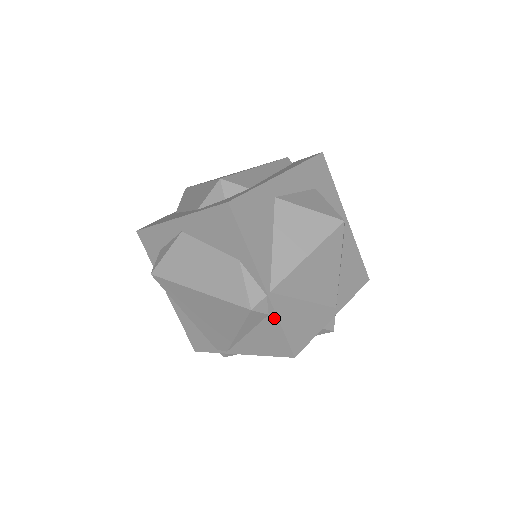
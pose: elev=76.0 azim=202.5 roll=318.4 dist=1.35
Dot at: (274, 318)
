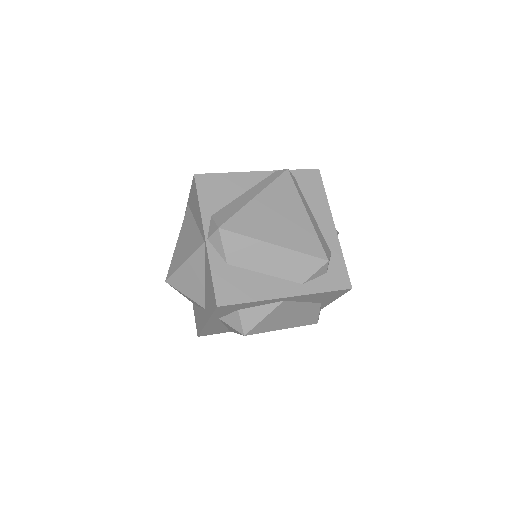
Dot at: occluded
